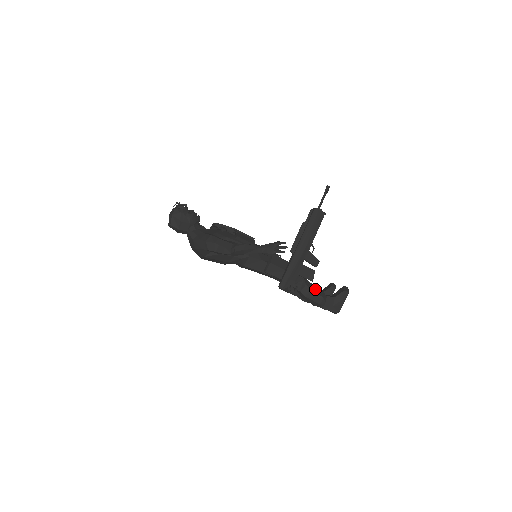
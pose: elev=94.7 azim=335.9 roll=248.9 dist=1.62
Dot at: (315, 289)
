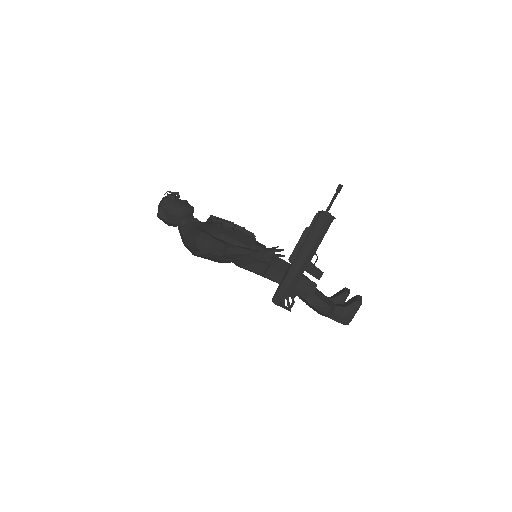
Dot at: (322, 297)
